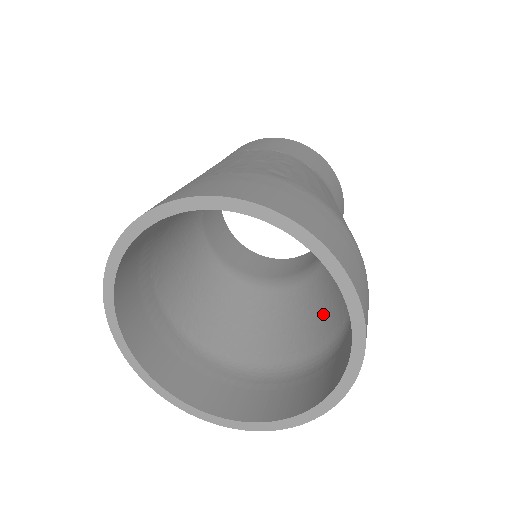
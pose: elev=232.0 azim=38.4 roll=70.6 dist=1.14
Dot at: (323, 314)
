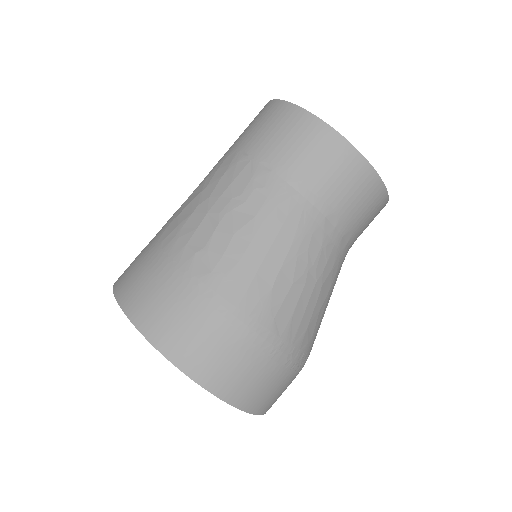
Dot at: occluded
